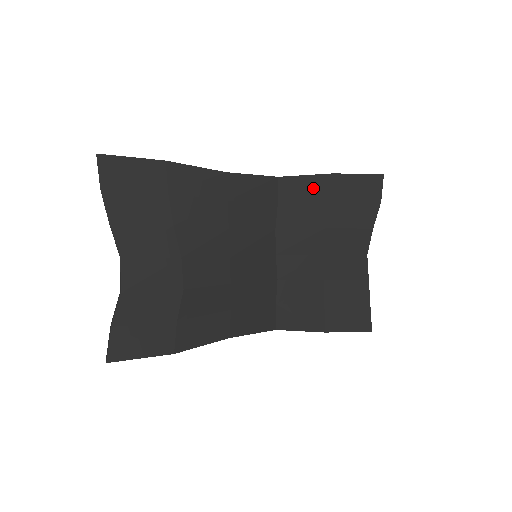
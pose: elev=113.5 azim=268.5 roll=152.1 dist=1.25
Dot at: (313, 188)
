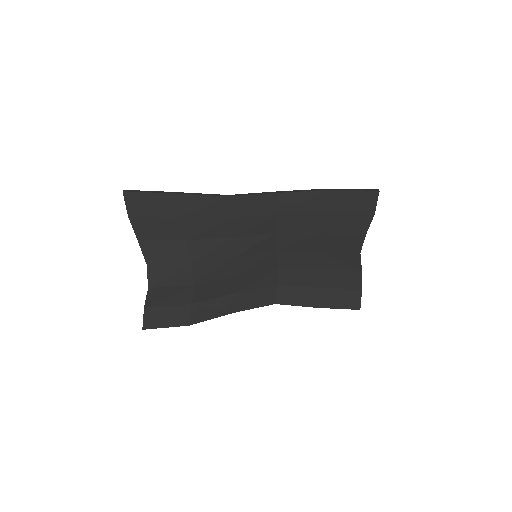
Dot at: (309, 202)
